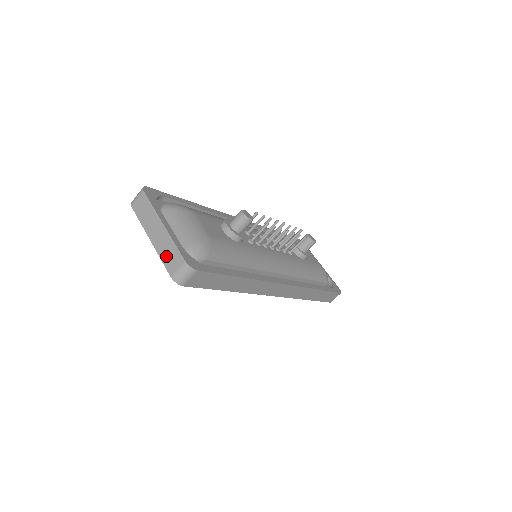
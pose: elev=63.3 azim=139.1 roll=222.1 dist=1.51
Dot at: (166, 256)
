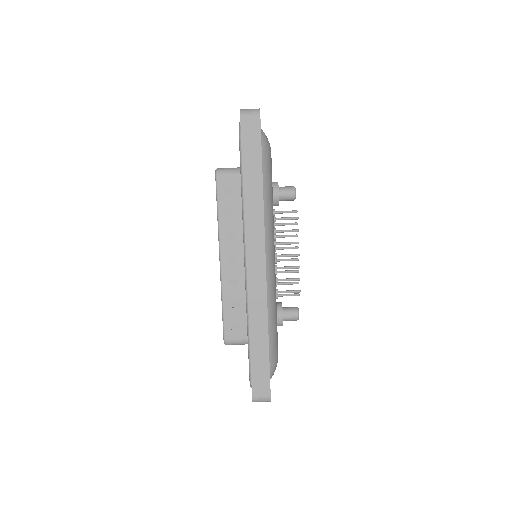
Dot at: occluded
